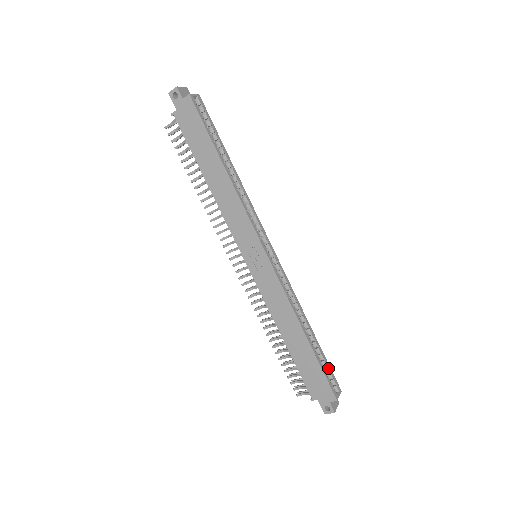
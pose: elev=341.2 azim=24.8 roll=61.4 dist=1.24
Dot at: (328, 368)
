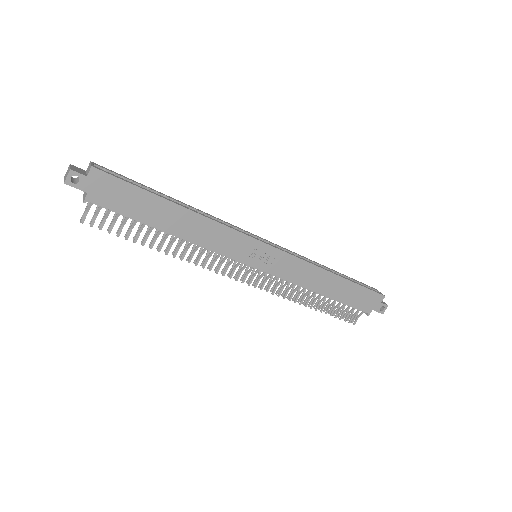
Dot at: (360, 283)
